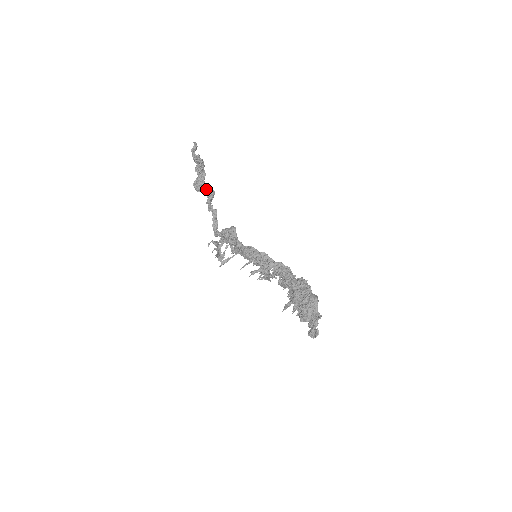
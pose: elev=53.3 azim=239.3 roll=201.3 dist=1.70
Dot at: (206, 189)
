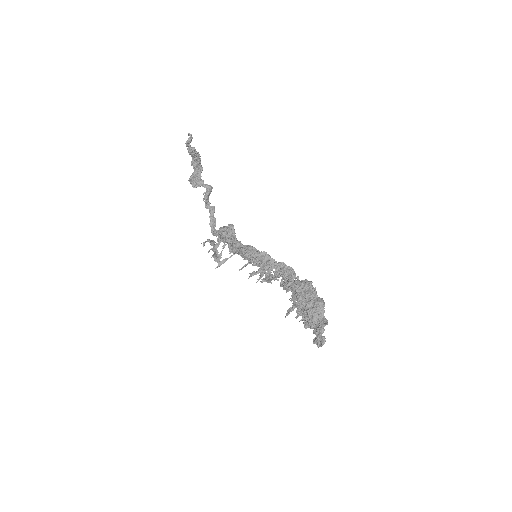
Dot at: (203, 184)
